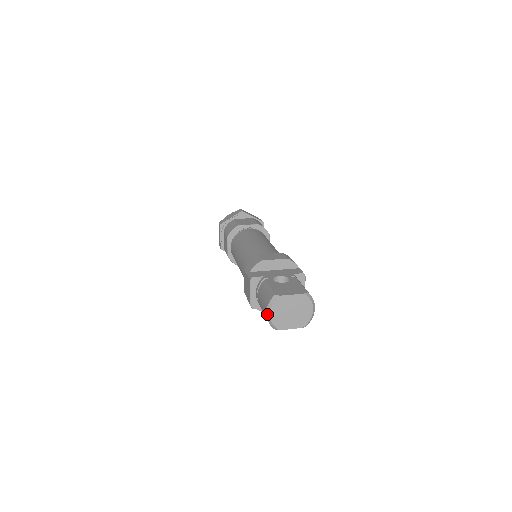
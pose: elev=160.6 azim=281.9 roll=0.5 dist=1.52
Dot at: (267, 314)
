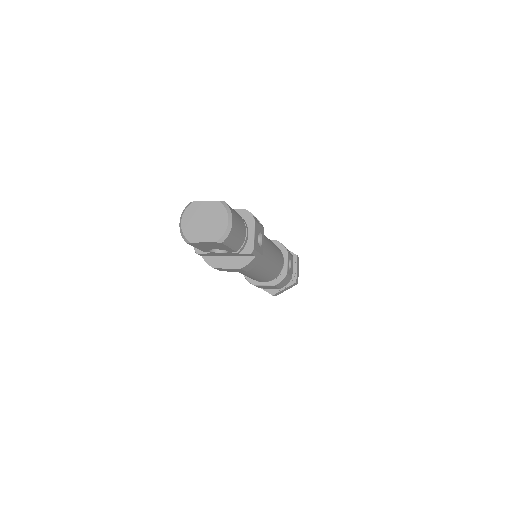
Dot at: (180, 223)
